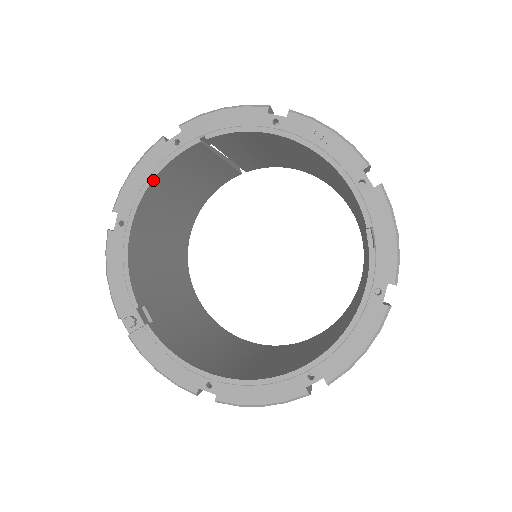
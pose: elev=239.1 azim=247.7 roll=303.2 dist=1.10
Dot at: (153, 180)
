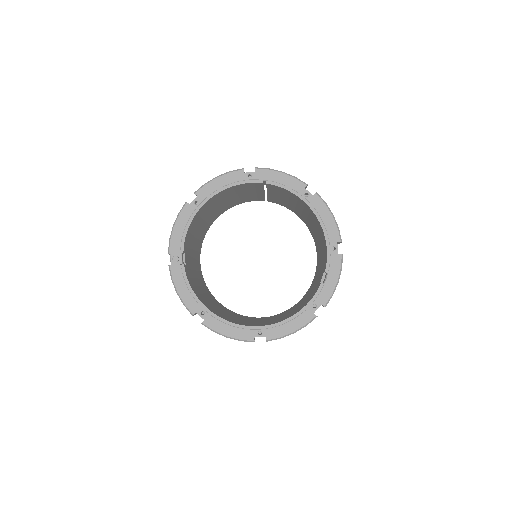
Dot at: (226, 189)
